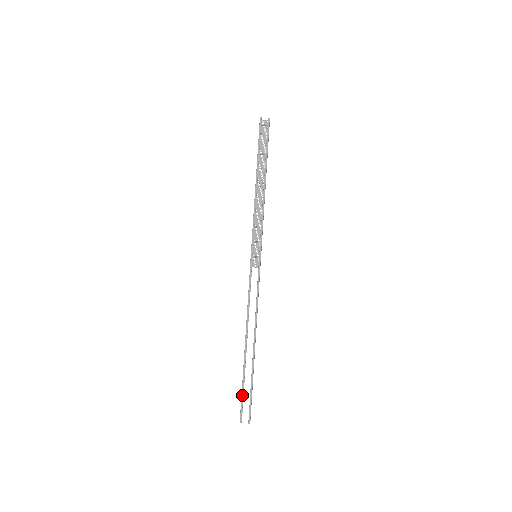
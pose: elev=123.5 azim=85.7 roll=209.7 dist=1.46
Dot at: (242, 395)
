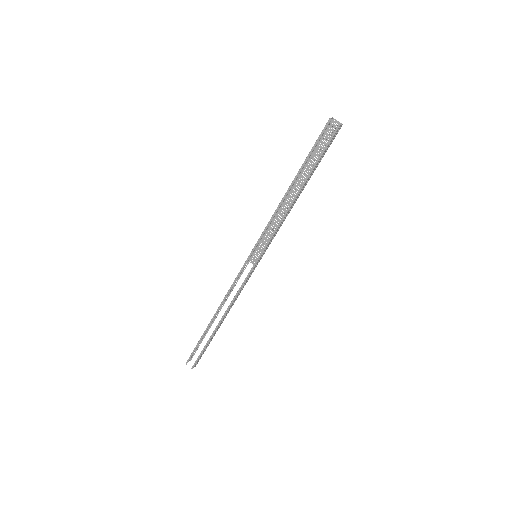
Dot at: (195, 348)
